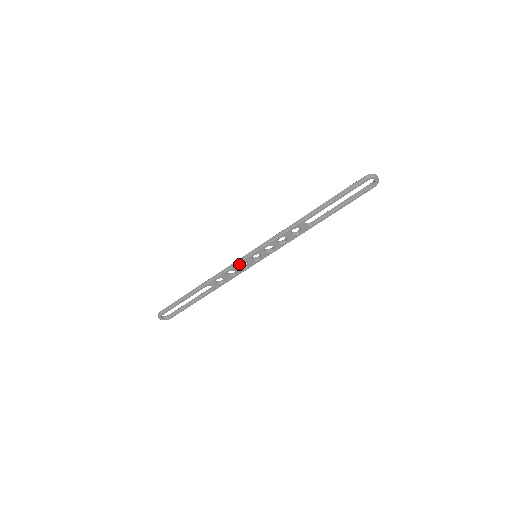
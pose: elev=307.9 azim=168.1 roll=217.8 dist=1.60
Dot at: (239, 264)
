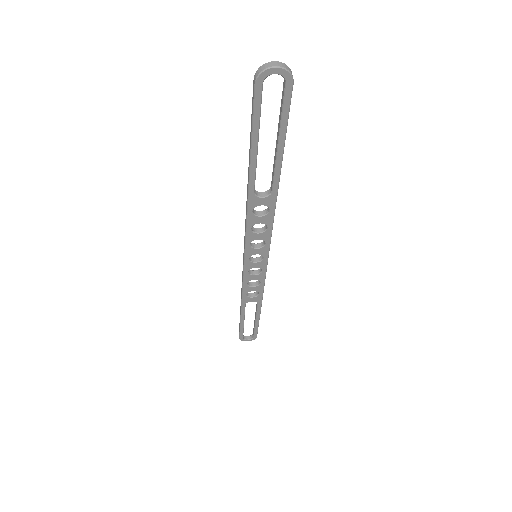
Dot at: (246, 273)
